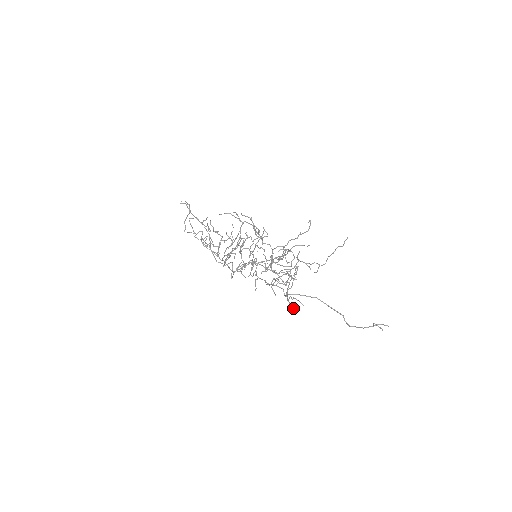
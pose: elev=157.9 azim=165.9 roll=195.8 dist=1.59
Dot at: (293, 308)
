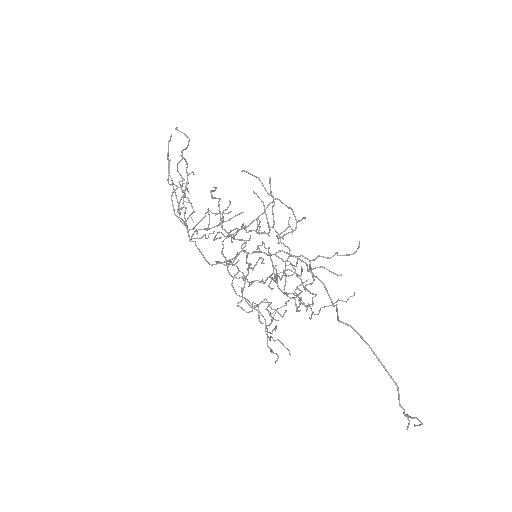
Dot at: occluded
